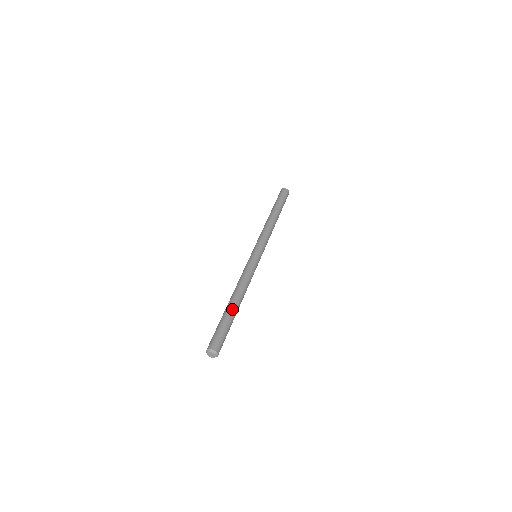
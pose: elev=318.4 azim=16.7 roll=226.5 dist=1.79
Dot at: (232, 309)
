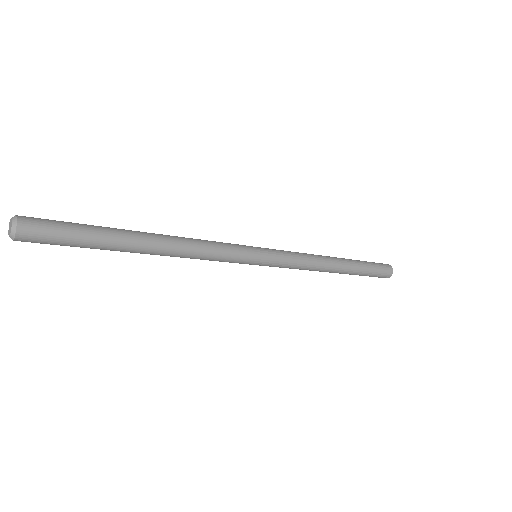
Dot at: occluded
